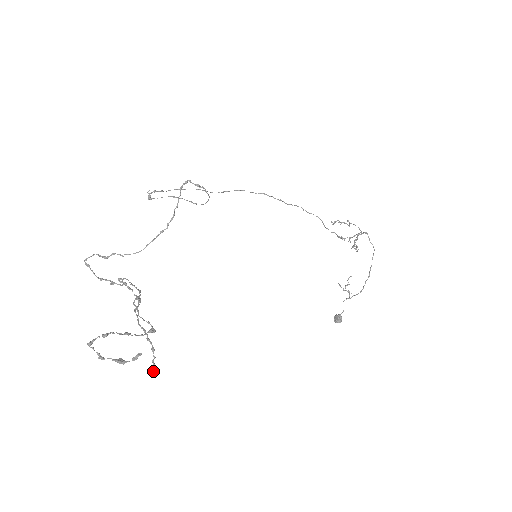
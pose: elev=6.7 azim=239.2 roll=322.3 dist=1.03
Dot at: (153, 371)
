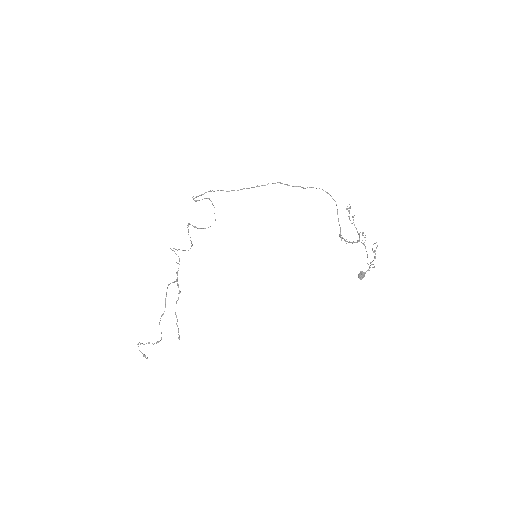
Dot at: (179, 339)
